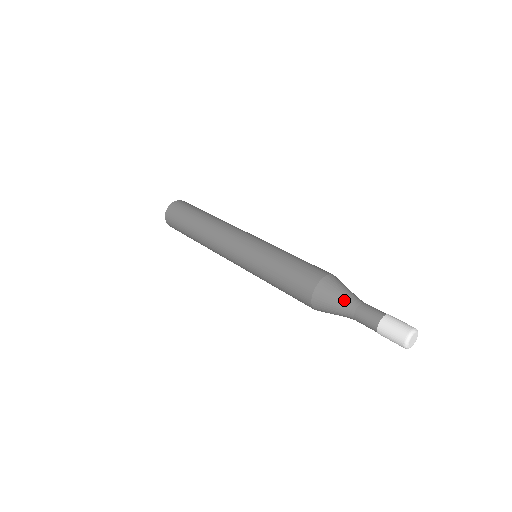
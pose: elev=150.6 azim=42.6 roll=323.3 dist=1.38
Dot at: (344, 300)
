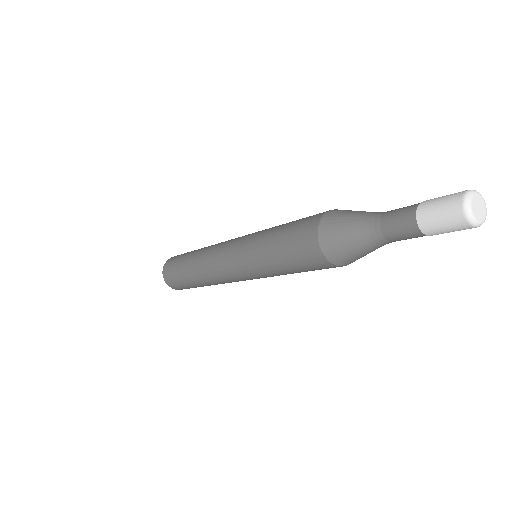
Dot at: occluded
